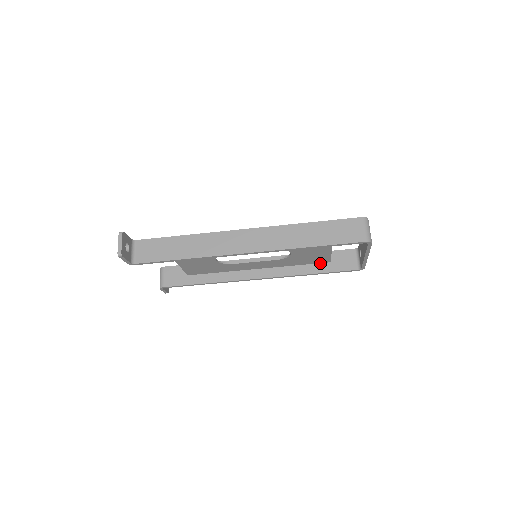
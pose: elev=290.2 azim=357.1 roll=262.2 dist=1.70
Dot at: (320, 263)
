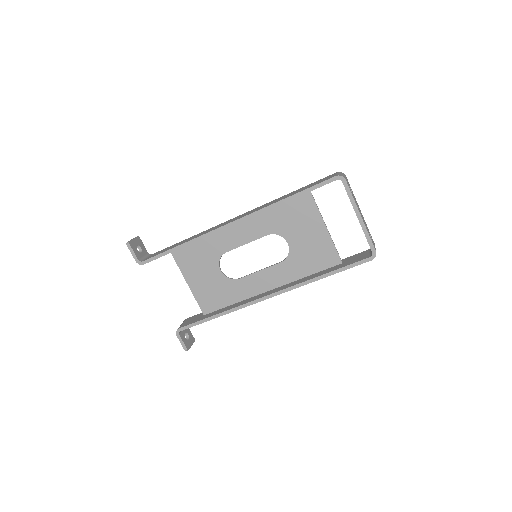
Dot at: (331, 267)
